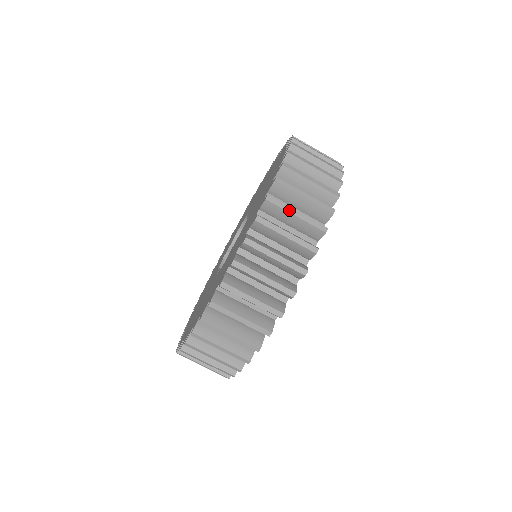
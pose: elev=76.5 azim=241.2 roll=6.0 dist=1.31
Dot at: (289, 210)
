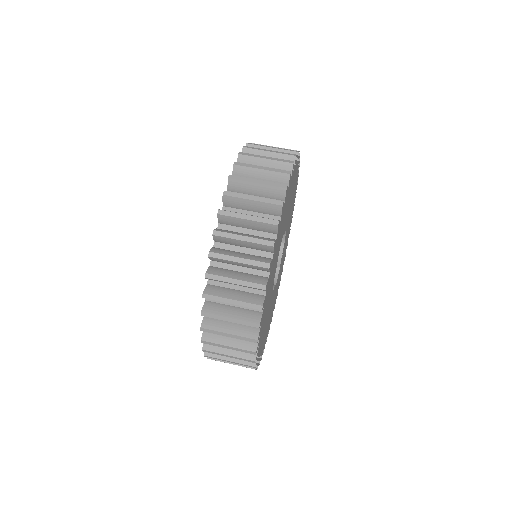
Dot at: (240, 216)
